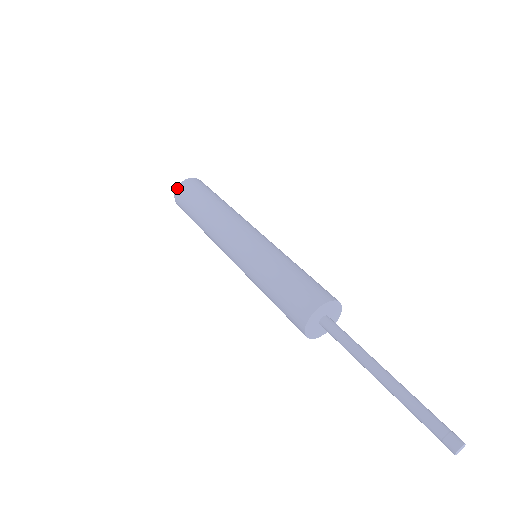
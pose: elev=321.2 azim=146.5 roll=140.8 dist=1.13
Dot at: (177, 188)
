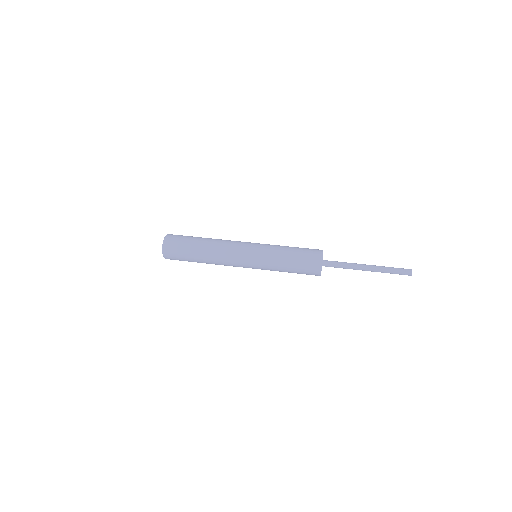
Dot at: (164, 249)
